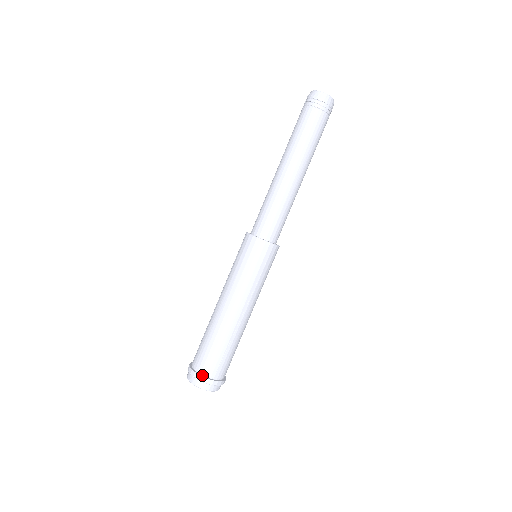
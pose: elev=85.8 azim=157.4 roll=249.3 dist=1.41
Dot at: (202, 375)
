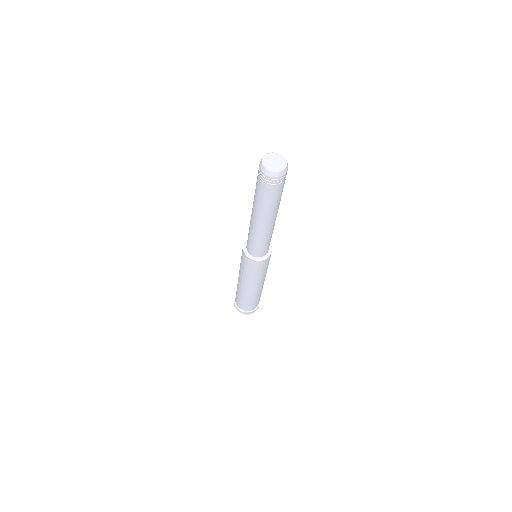
Dot at: (256, 308)
